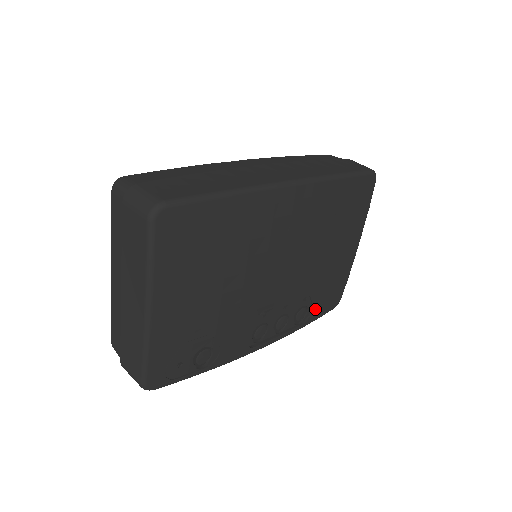
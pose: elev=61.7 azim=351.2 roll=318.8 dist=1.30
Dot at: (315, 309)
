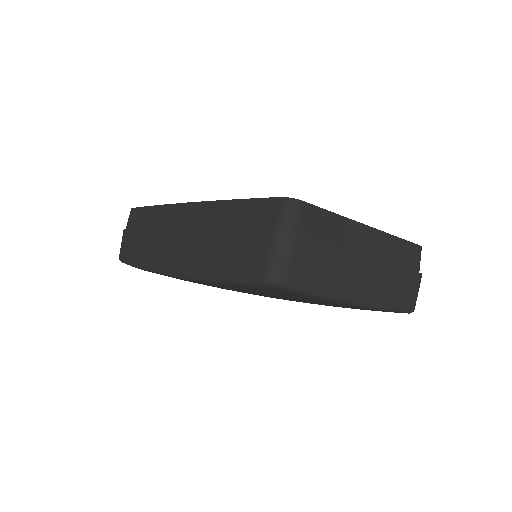
Dot at: occluded
